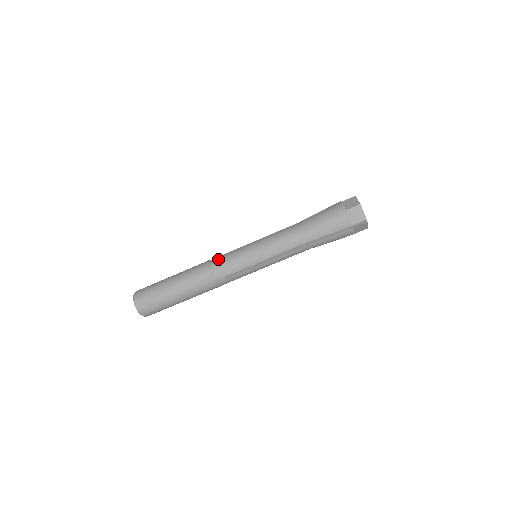
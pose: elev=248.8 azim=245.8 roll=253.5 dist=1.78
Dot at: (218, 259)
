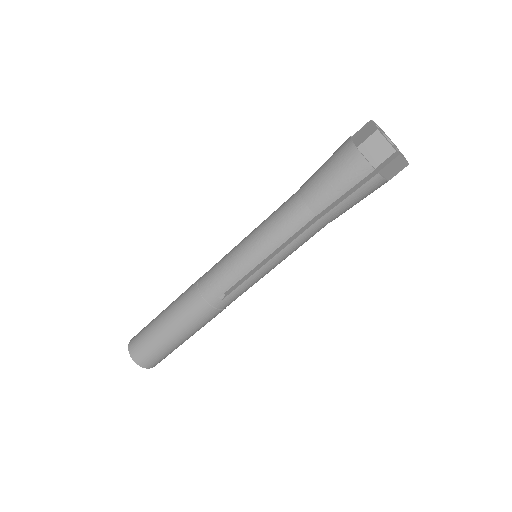
Dot at: (206, 274)
